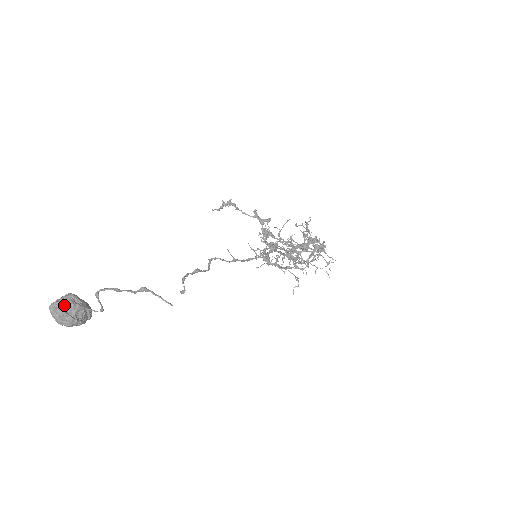
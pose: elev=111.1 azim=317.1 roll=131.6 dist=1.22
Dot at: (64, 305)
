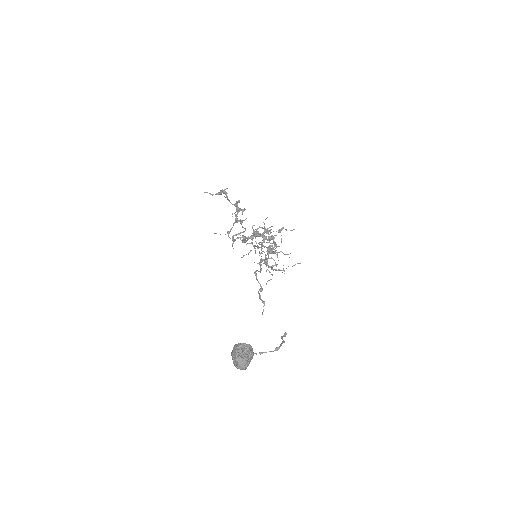
Dot at: (250, 357)
